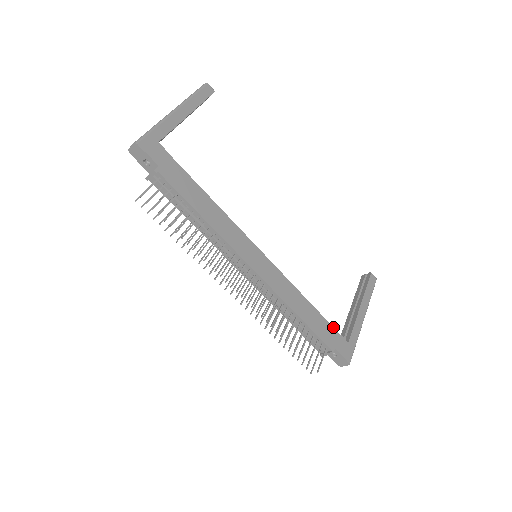
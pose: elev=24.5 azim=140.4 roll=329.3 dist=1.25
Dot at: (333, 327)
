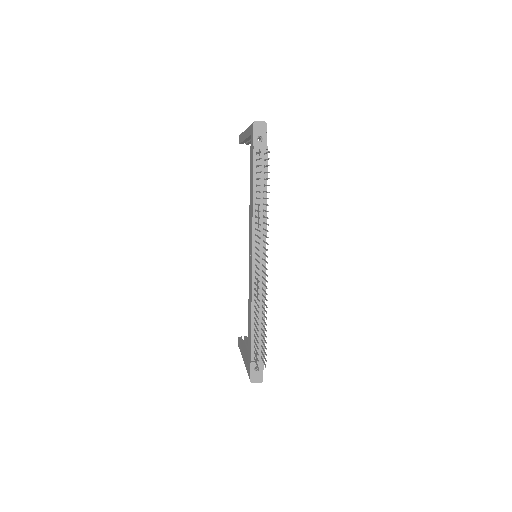
Dot at: occluded
